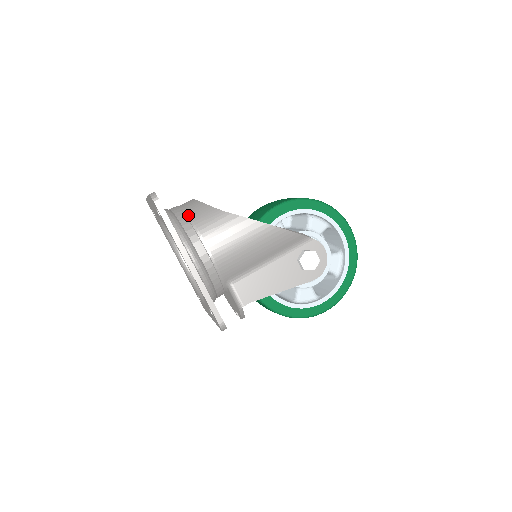
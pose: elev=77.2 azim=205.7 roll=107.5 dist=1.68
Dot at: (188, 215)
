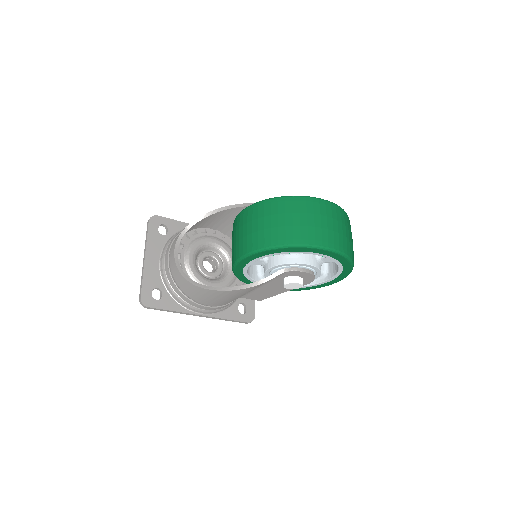
Dot at: (176, 284)
